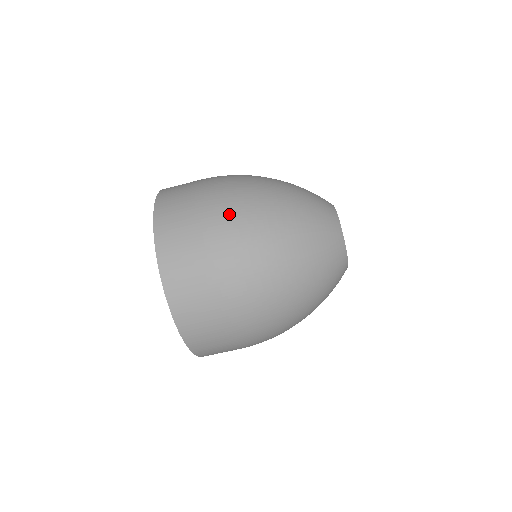
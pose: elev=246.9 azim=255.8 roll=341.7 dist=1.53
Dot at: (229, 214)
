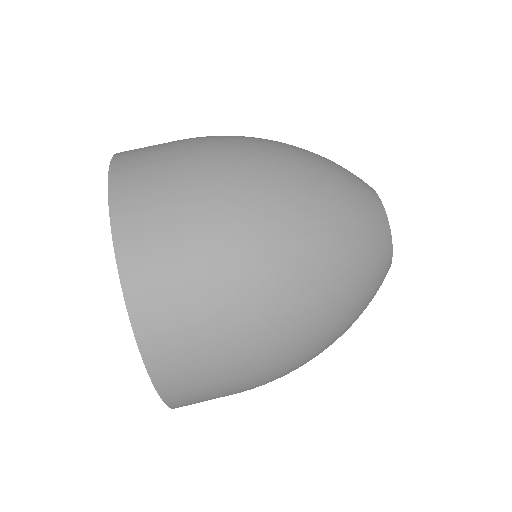
Dot at: occluded
